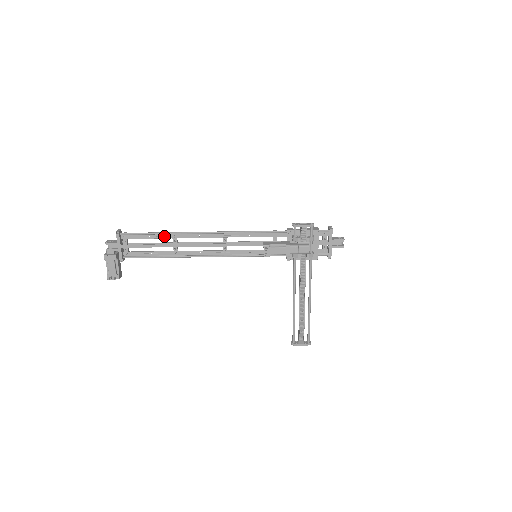
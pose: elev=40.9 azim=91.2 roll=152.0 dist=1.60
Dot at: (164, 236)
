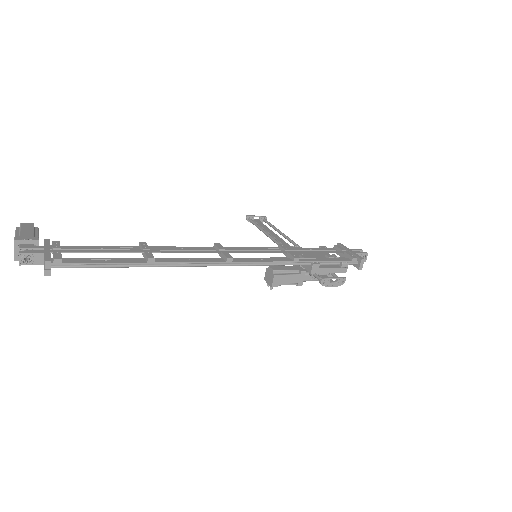
Dot at: (132, 262)
